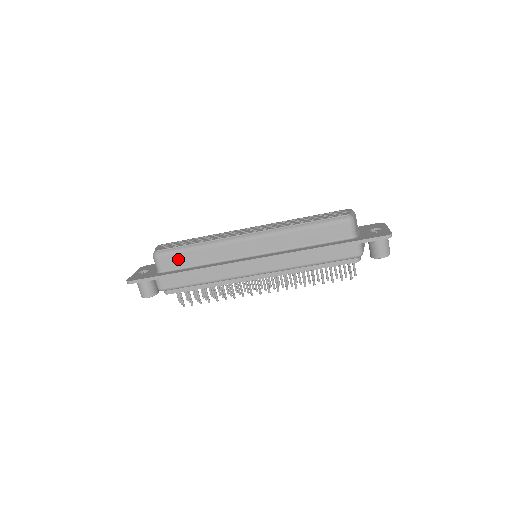
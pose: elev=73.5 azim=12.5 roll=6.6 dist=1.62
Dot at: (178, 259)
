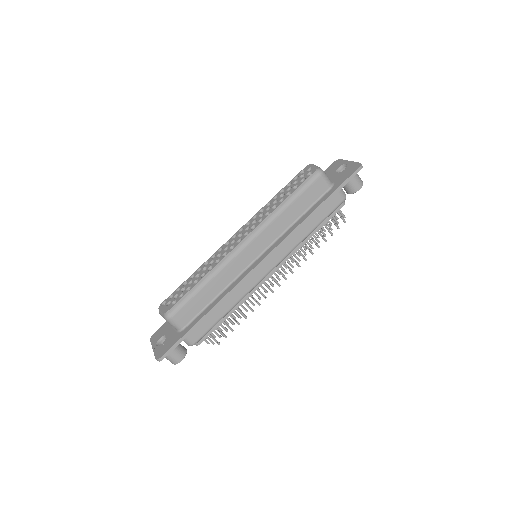
Dot at: (193, 306)
